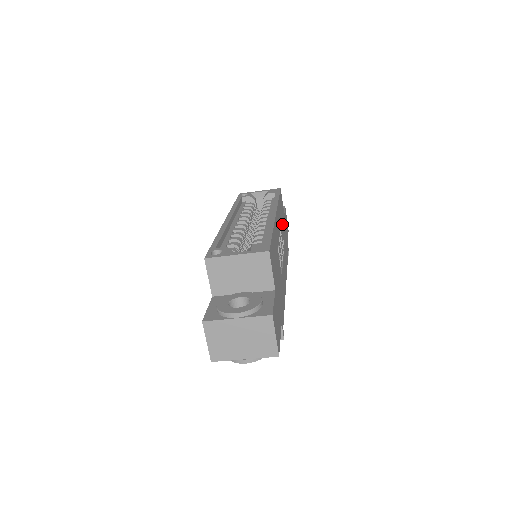
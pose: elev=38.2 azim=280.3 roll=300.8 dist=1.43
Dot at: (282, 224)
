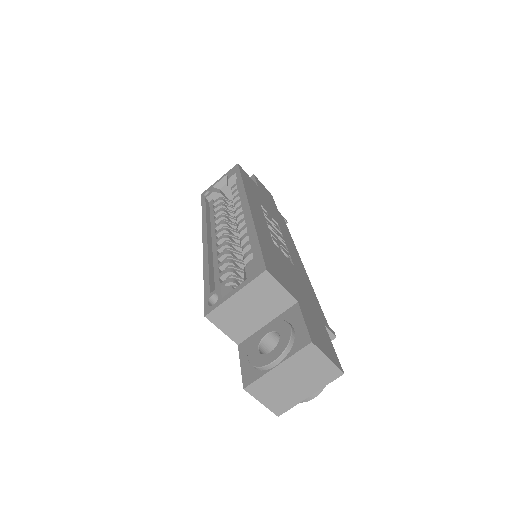
Dot at: (262, 202)
